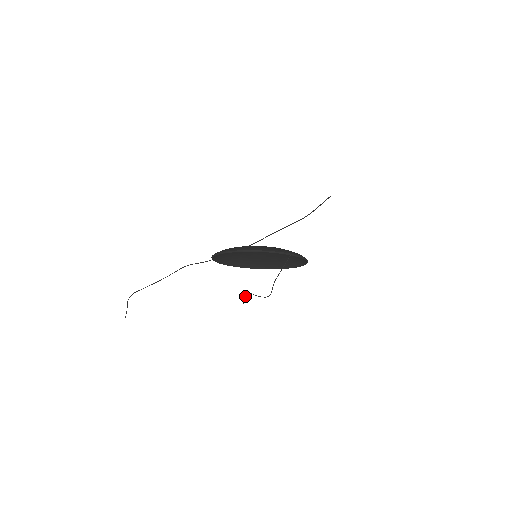
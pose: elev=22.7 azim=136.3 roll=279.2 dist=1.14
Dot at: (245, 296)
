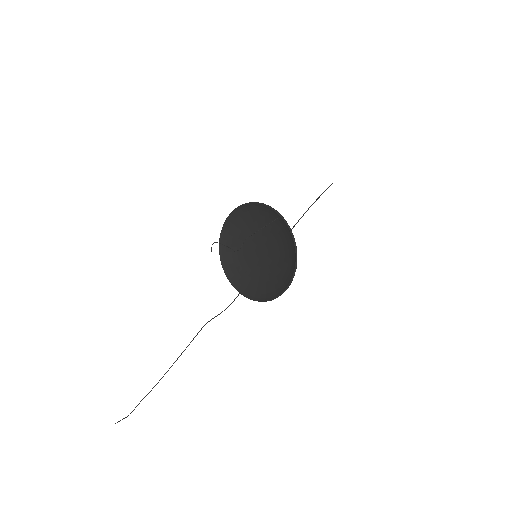
Dot at: (217, 242)
